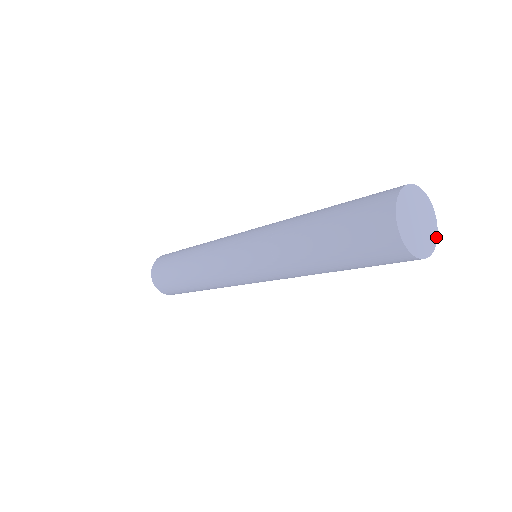
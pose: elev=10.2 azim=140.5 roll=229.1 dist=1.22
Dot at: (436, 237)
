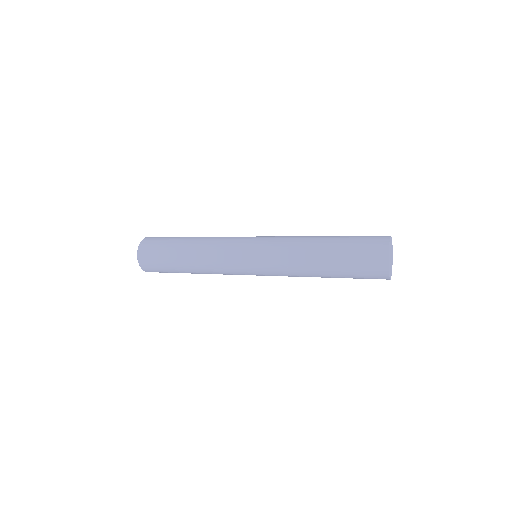
Dot at: (392, 251)
